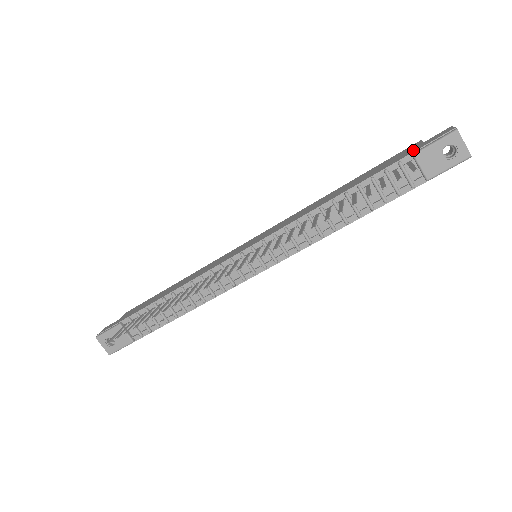
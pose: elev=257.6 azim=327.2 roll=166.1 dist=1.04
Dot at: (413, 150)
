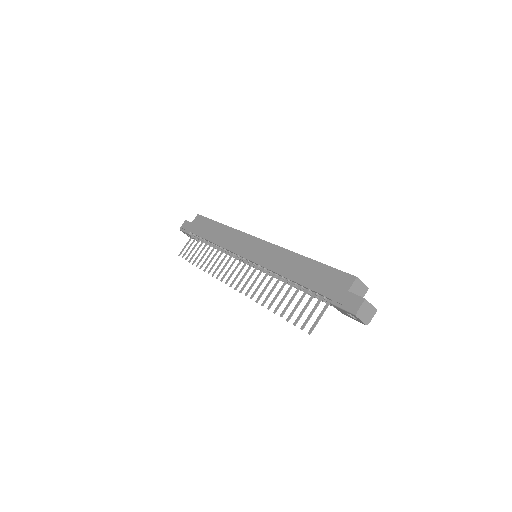
Dot at: (335, 295)
